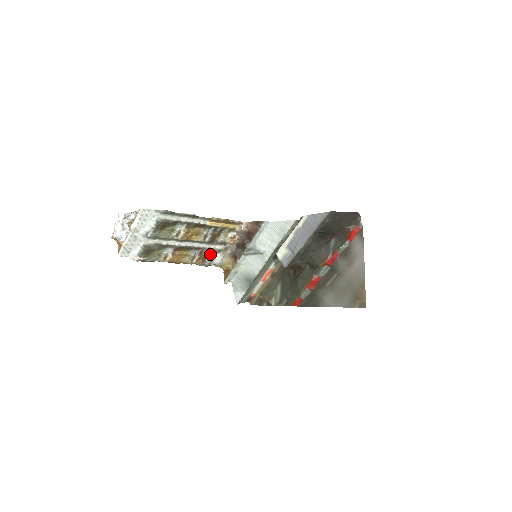
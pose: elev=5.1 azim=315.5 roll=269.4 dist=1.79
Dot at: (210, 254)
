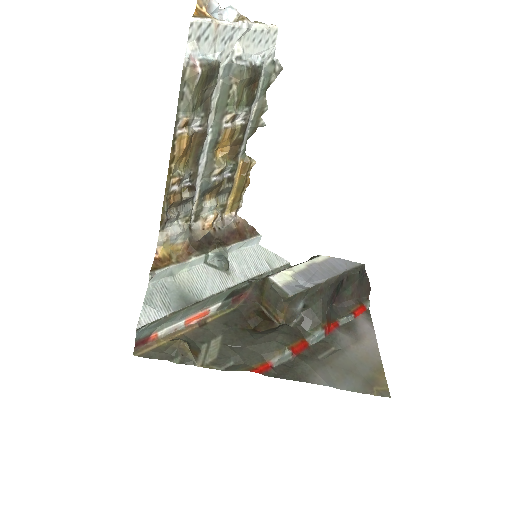
Dot at: (180, 208)
